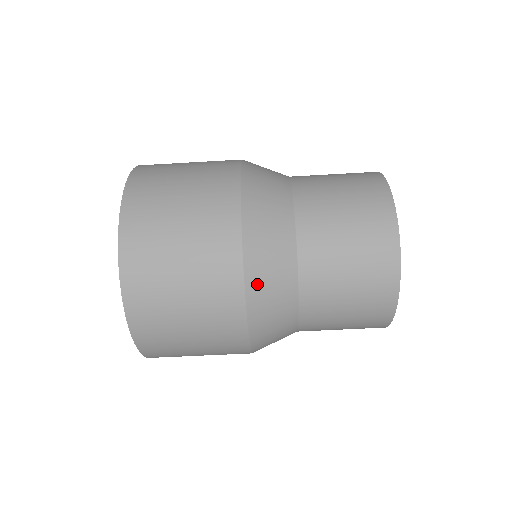
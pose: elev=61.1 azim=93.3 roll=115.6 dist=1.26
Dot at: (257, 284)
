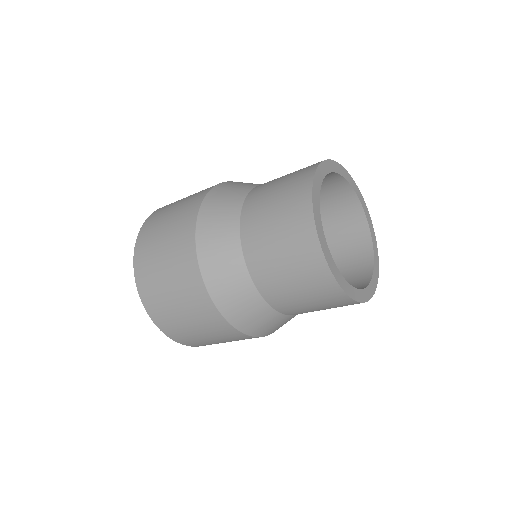
Dot at: (268, 332)
